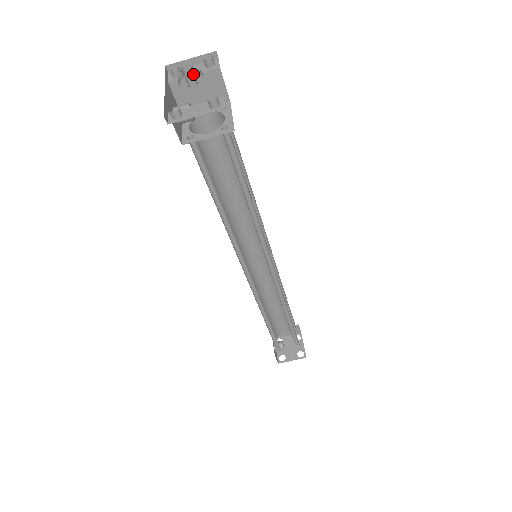
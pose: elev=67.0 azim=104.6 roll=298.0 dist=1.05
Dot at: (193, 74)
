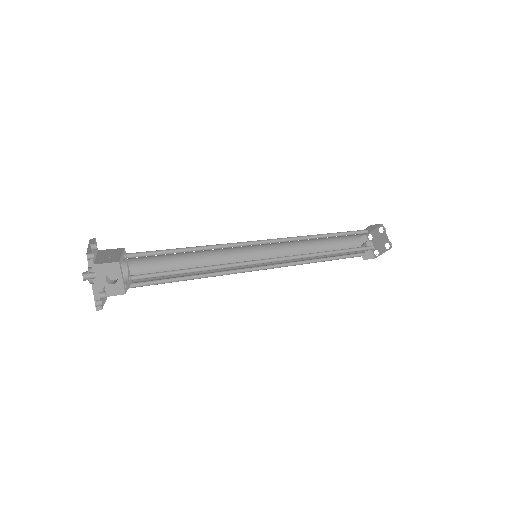
Dot at: (88, 276)
